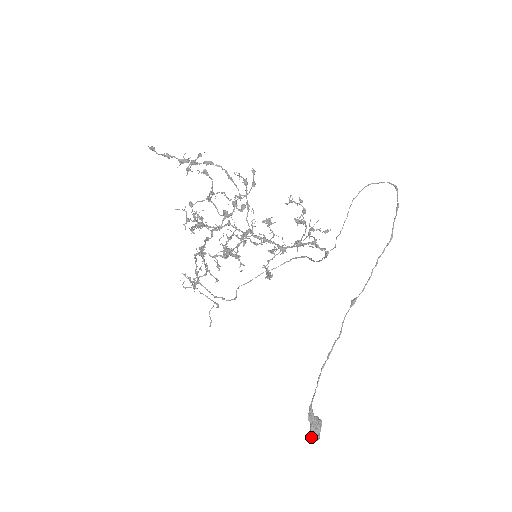
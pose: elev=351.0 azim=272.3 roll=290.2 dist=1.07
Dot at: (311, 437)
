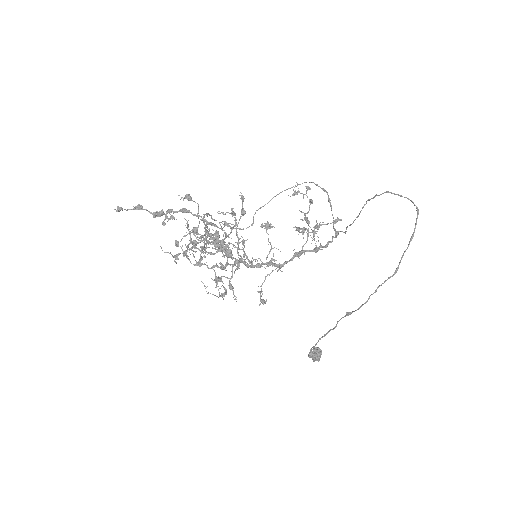
Dot at: occluded
